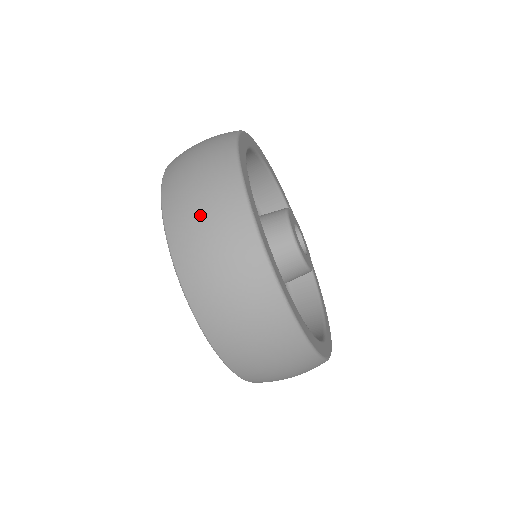
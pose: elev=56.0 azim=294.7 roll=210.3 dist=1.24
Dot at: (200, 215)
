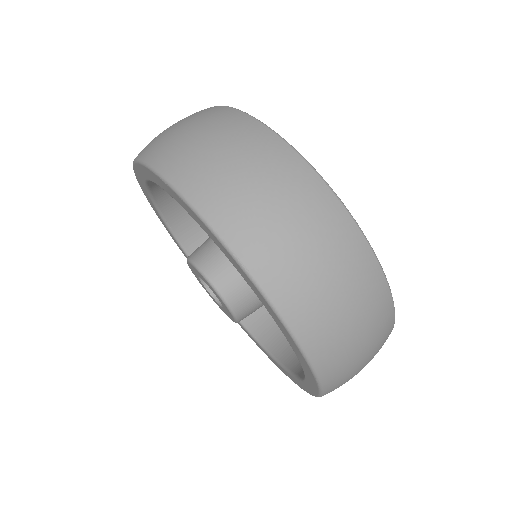
Dot at: (199, 137)
